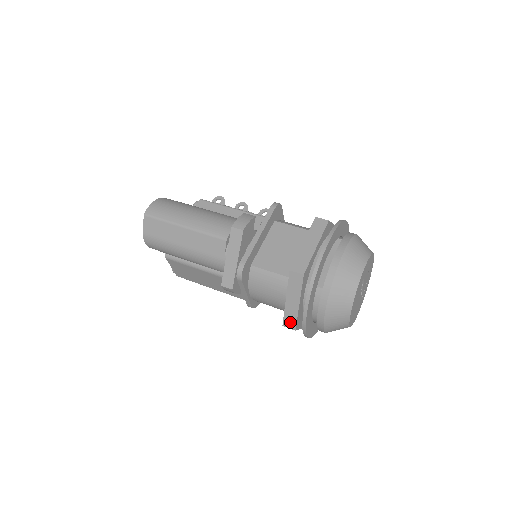
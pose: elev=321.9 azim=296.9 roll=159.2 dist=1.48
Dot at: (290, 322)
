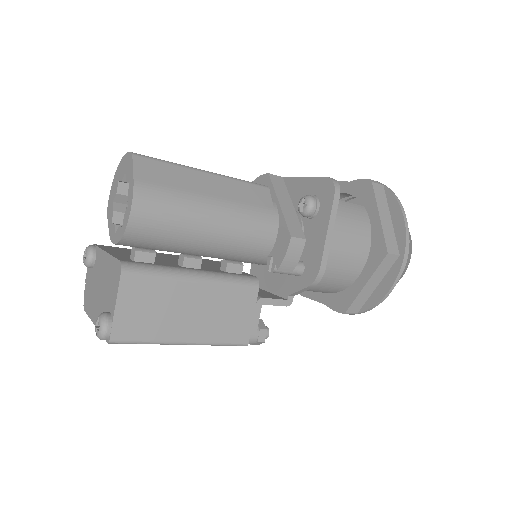
Dot at: (392, 245)
